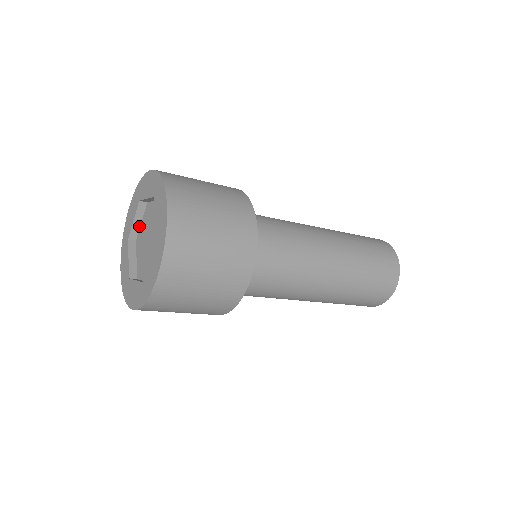
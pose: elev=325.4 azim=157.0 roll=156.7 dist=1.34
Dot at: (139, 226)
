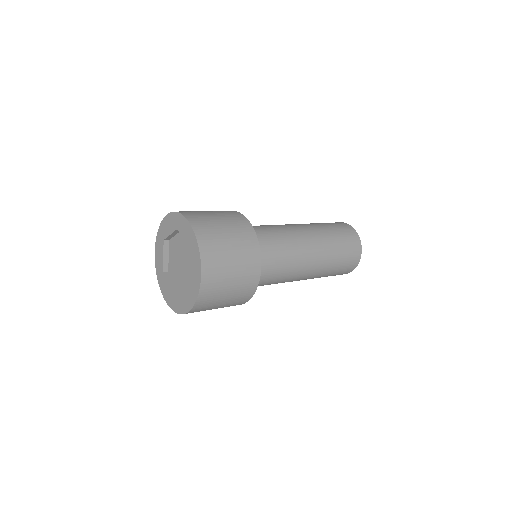
Dot at: (168, 260)
